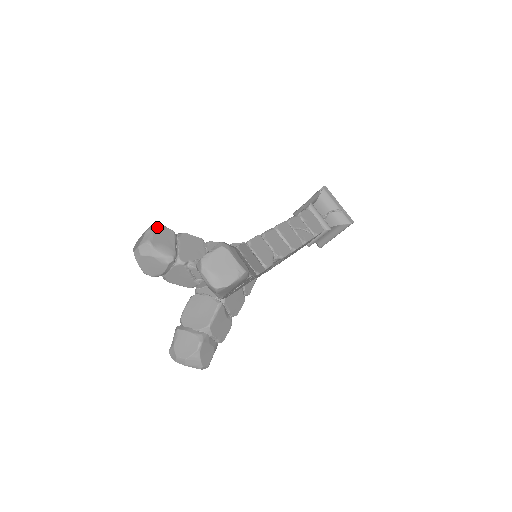
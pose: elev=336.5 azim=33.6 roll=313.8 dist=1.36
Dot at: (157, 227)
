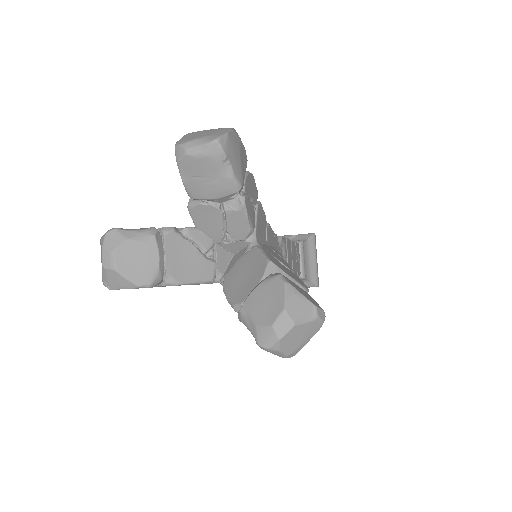
Dot at: occluded
